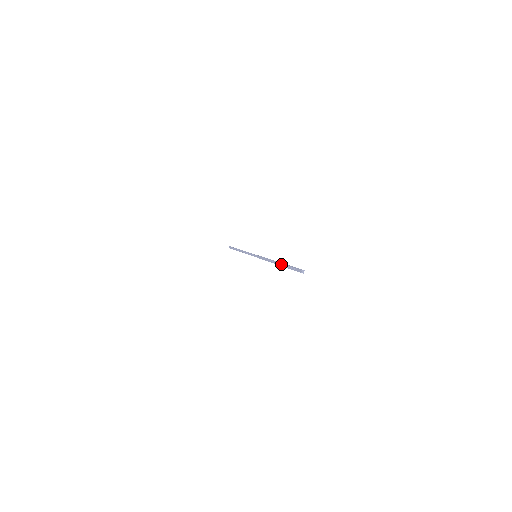
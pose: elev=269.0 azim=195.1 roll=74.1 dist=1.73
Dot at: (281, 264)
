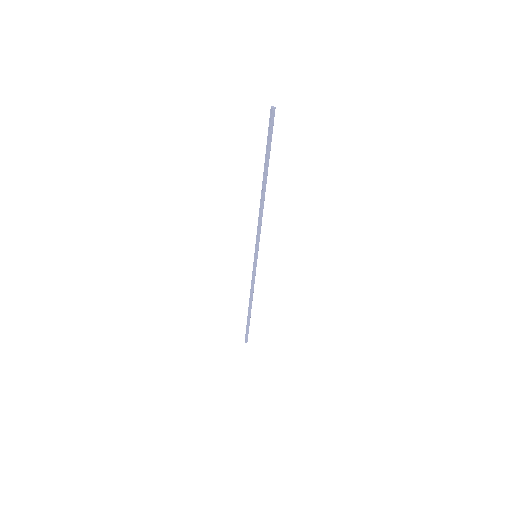
Dot at: (265, 170)
